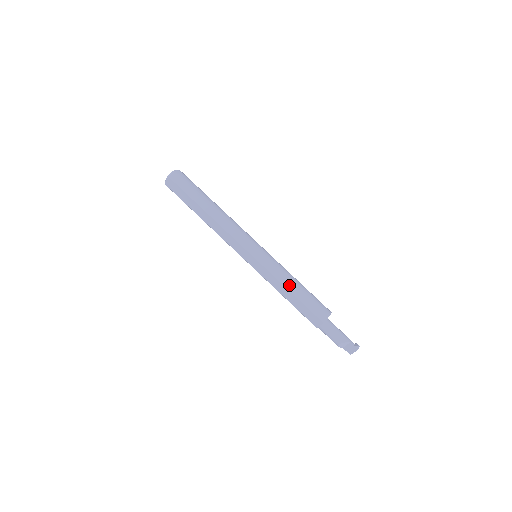
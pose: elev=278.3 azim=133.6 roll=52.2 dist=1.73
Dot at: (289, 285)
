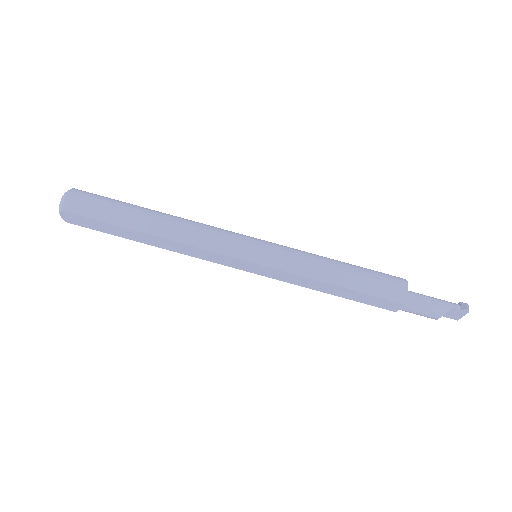
Dot at: (328, 277)
